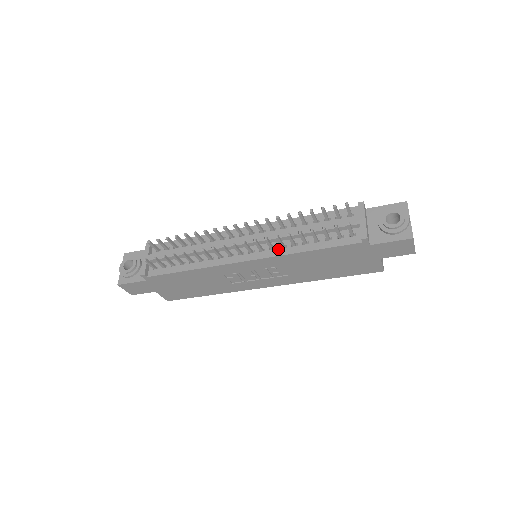
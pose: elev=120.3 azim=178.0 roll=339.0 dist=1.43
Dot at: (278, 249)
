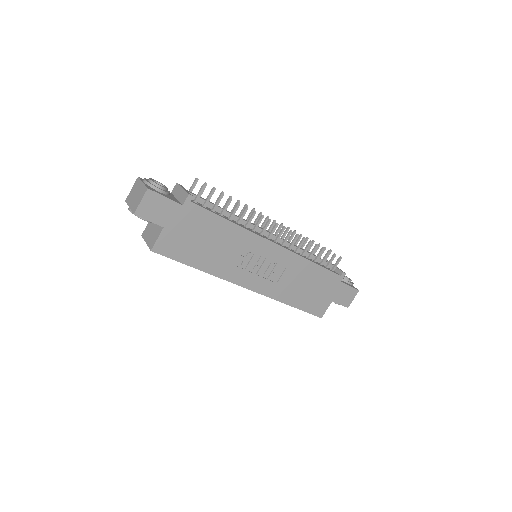
Dot at: (294, 251)
